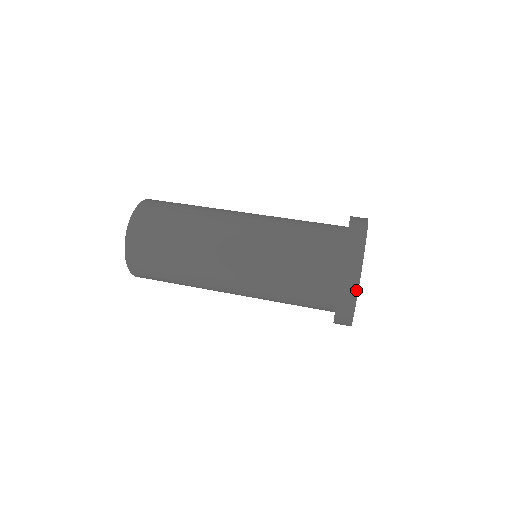
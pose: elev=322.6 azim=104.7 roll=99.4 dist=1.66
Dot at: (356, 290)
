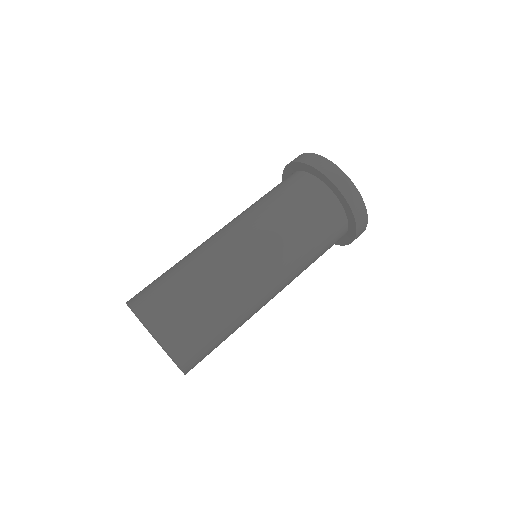
Dot at: occluded
